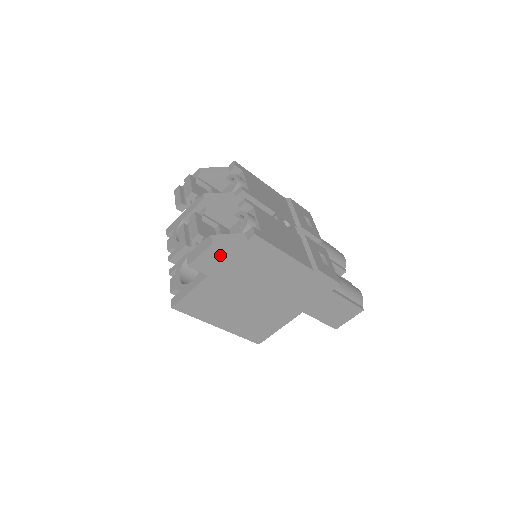
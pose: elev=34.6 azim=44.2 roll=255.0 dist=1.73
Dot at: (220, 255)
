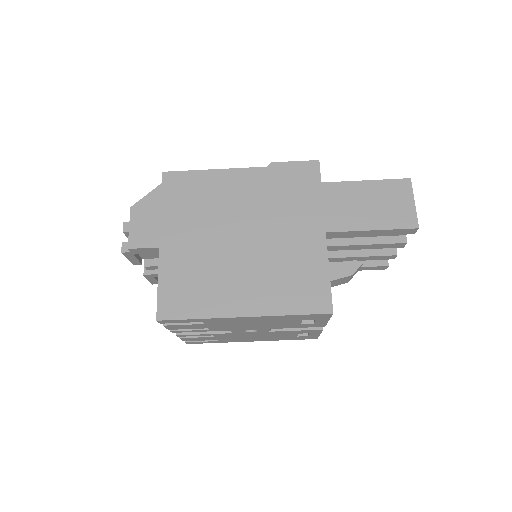
Dot at: (150, 215)
